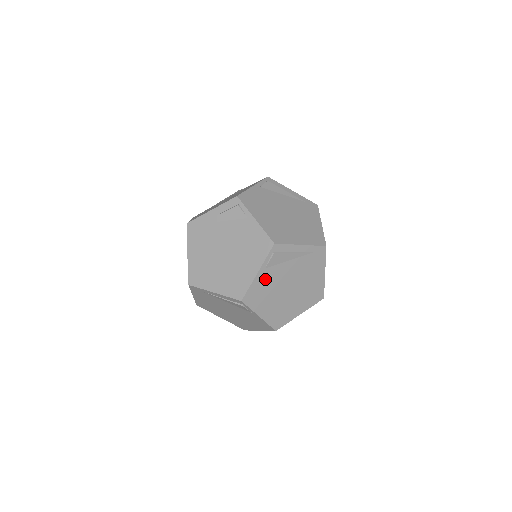
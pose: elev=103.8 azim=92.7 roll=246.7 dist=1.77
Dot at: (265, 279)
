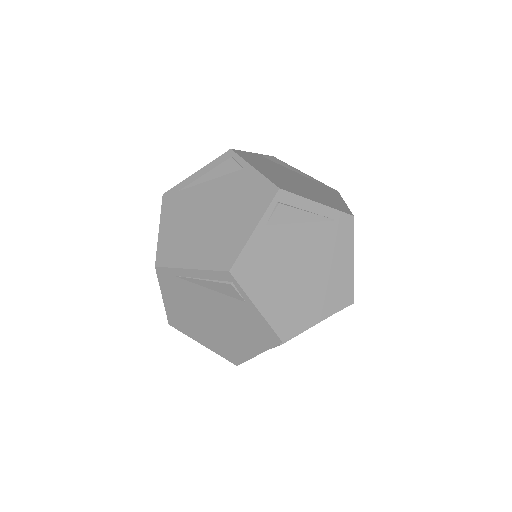
Dot at: (266, 244)
